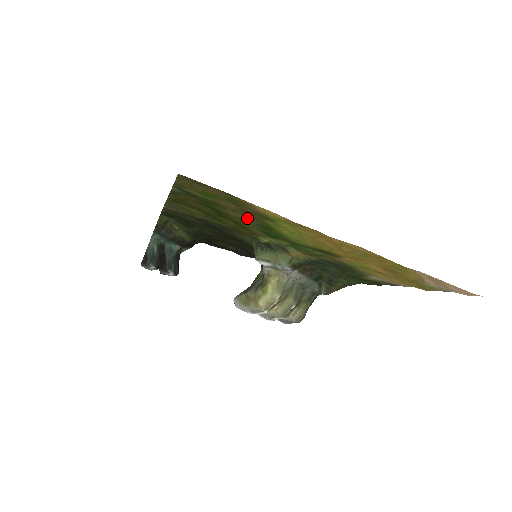
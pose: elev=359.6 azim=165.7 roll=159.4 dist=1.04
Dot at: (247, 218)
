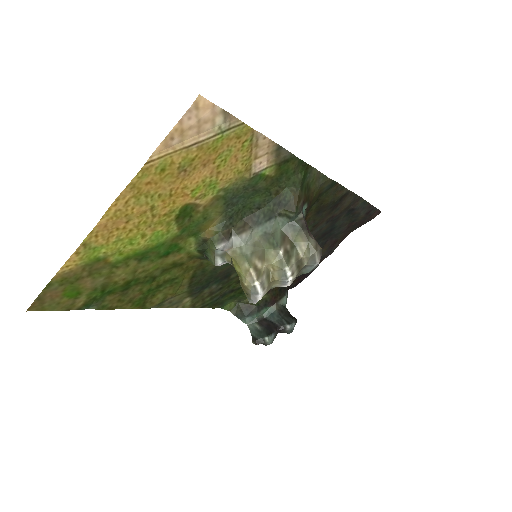
Dot at: (124, 269)
